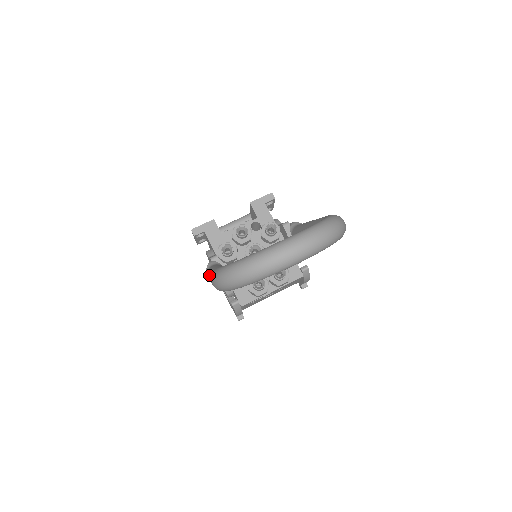
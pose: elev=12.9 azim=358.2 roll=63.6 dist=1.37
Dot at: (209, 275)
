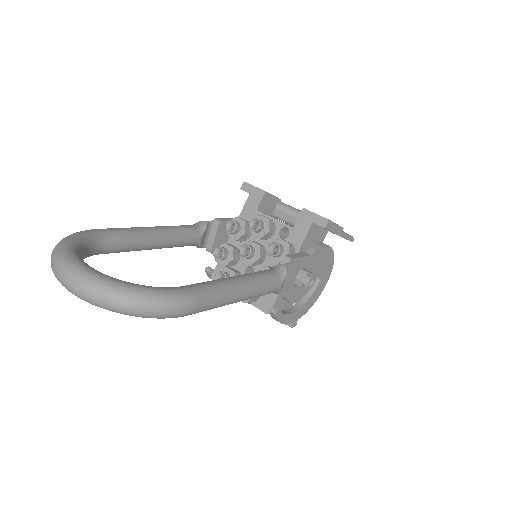
Dot at: occluded
